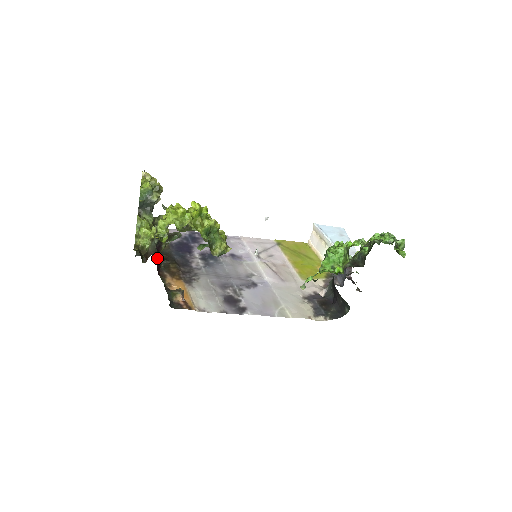
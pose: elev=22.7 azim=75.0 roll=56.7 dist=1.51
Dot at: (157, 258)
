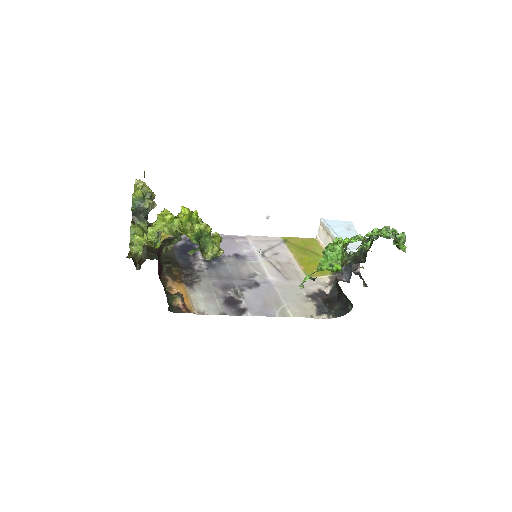
Dot at: (158, 262)
